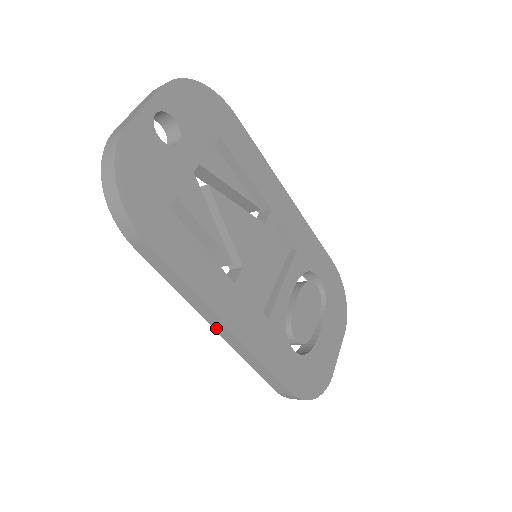
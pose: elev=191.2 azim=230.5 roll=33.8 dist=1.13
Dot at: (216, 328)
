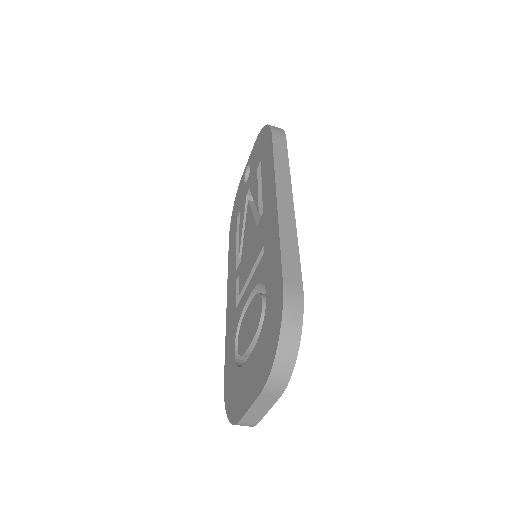
Dot at: (279, 195)
